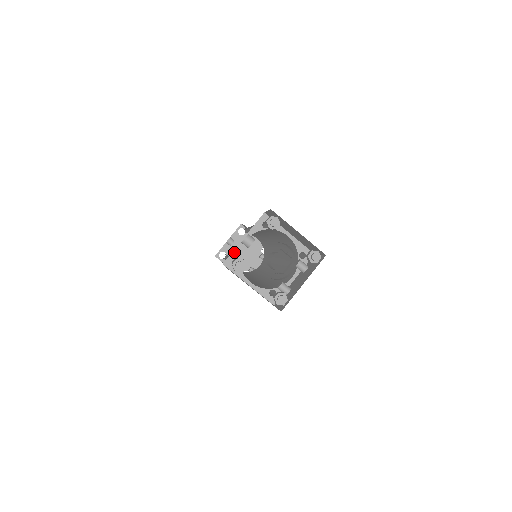
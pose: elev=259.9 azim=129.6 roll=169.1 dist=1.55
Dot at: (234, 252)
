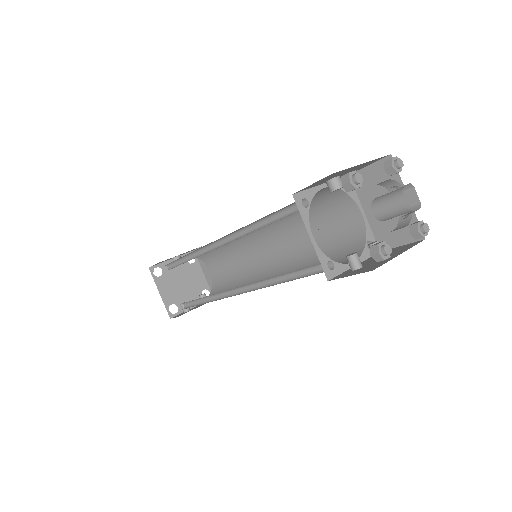
Dot at: (308, 191)
